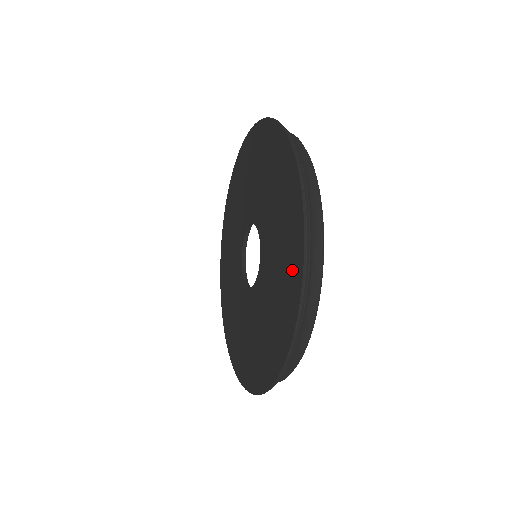
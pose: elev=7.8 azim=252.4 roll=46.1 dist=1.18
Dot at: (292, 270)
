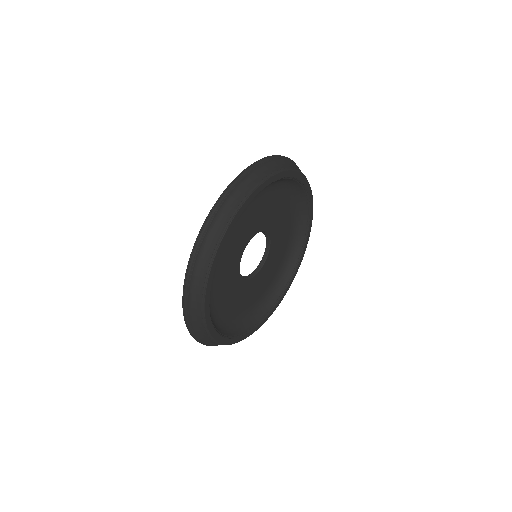
Dot at: occluded
